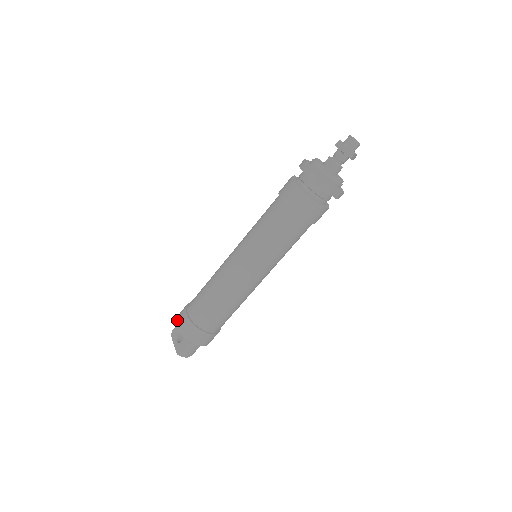
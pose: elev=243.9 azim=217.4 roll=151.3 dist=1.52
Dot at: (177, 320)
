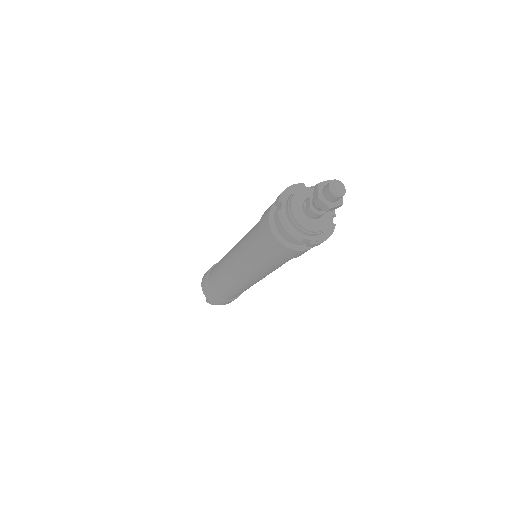
Dot at: (203, 277)
